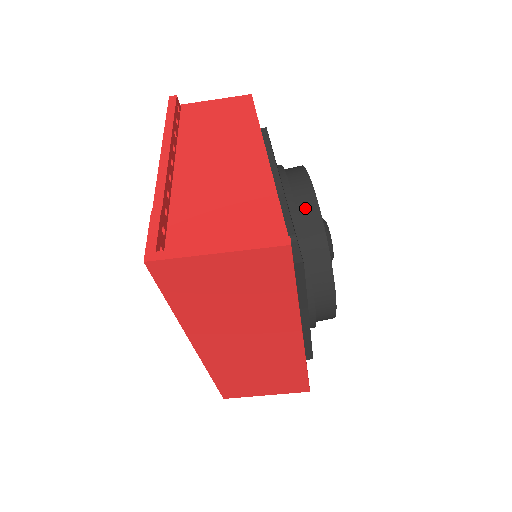
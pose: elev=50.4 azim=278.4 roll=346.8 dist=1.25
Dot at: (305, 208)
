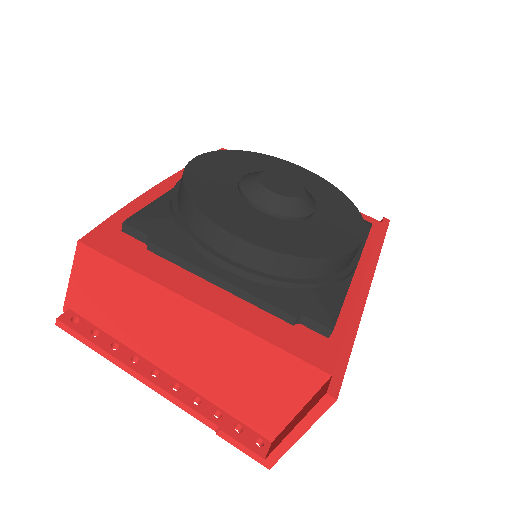
Dot at: (262, 263)
